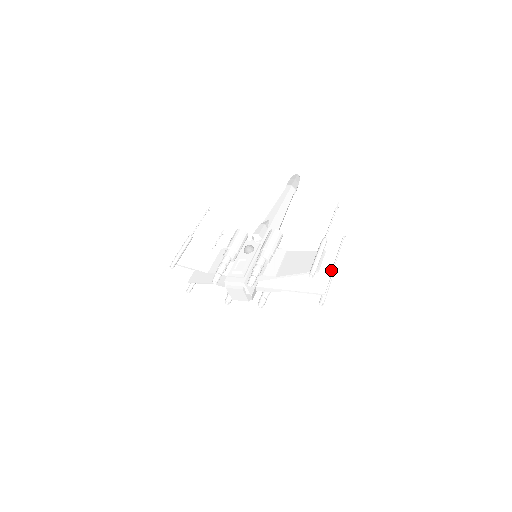
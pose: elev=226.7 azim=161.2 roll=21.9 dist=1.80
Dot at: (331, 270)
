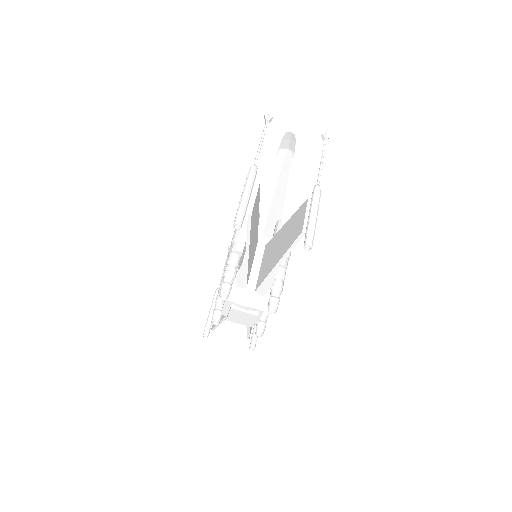
Dot at: occluded
